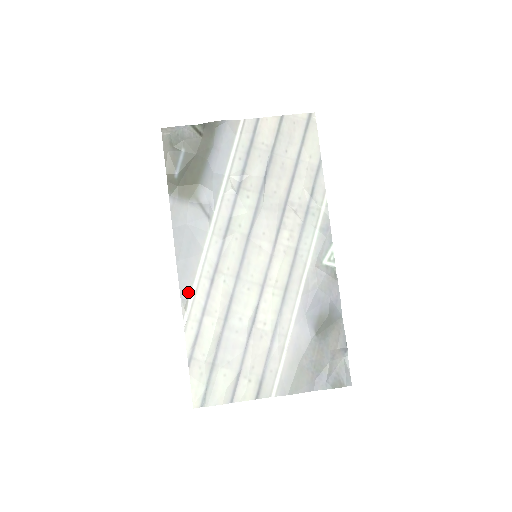
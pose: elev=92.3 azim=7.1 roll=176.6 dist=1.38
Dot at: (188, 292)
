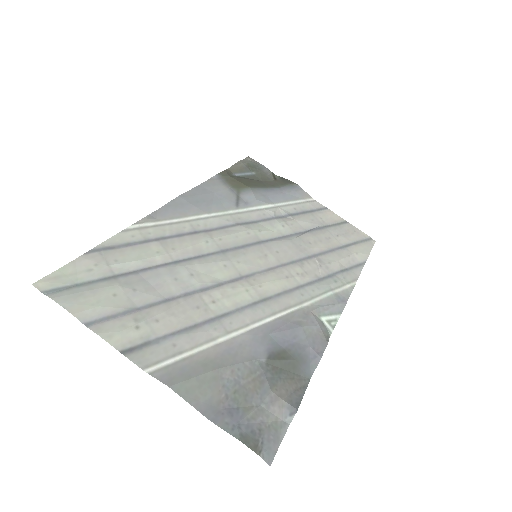
Dot at: (163, 217)
